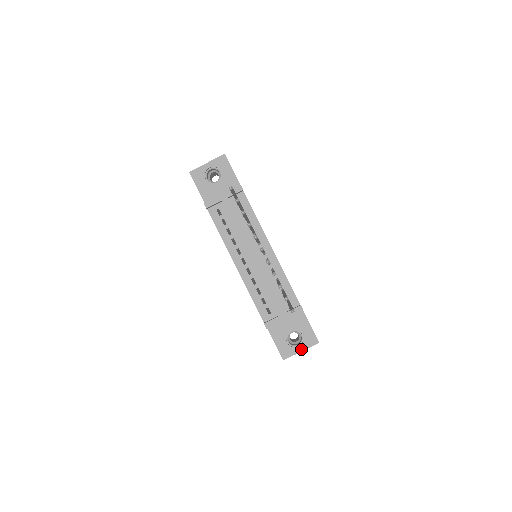
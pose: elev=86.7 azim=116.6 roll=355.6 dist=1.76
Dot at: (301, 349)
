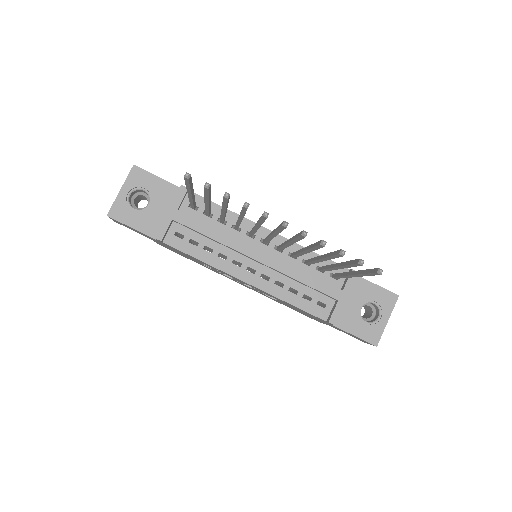
Dot at: (386, 318)
